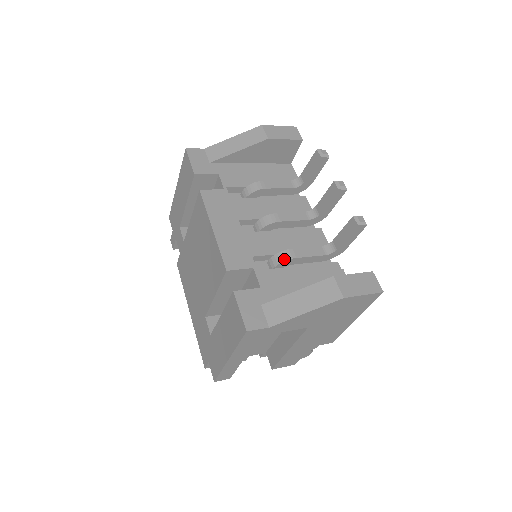
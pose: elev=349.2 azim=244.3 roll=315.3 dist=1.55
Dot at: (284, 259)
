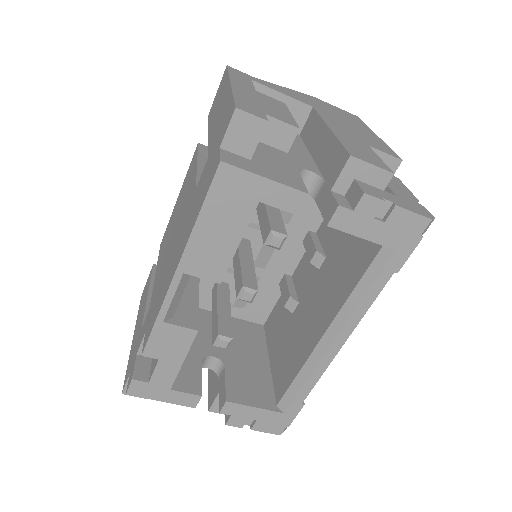
Dot at: occluded
